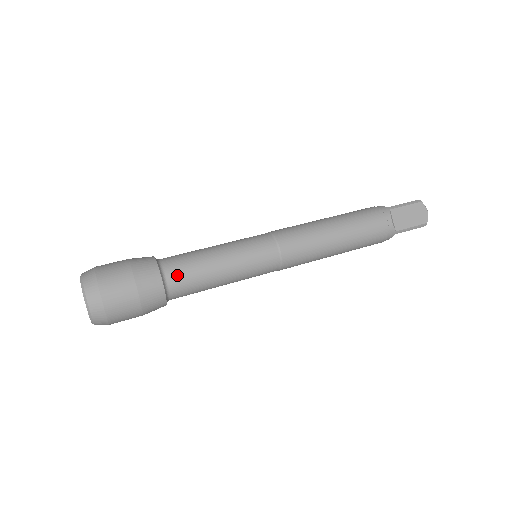
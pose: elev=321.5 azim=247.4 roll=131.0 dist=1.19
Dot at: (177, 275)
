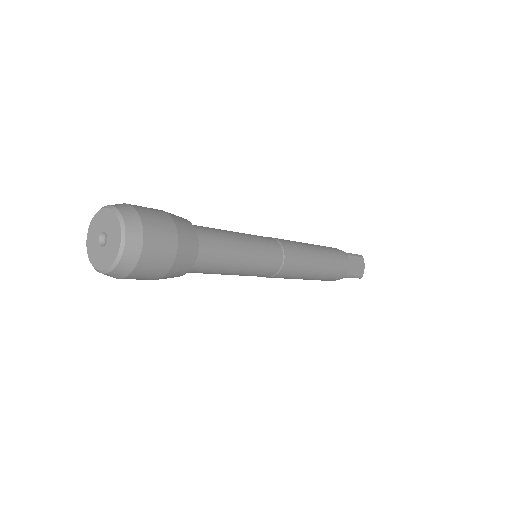
Dot at: (208, 247)
